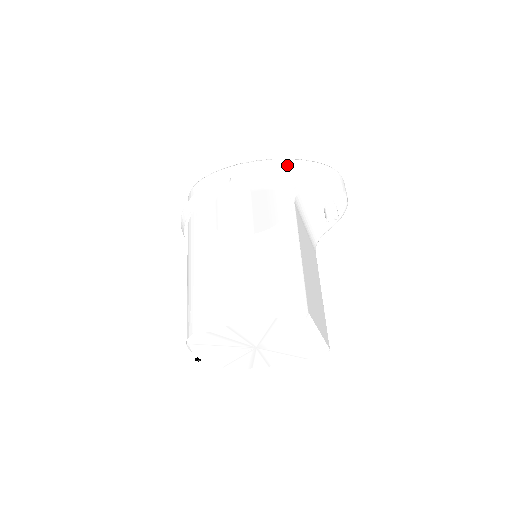
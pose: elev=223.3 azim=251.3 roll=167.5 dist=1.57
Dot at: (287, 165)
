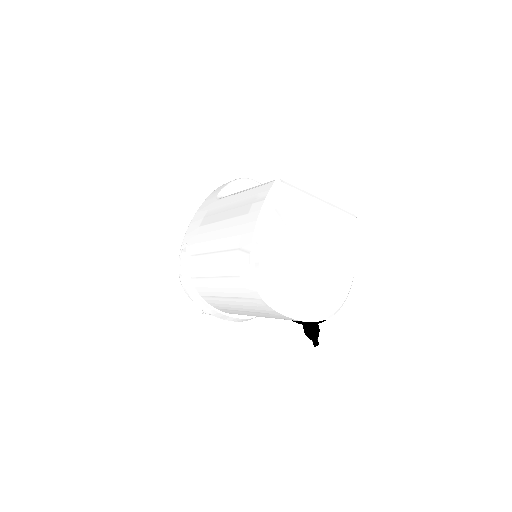
Dot at: (203, 204)
